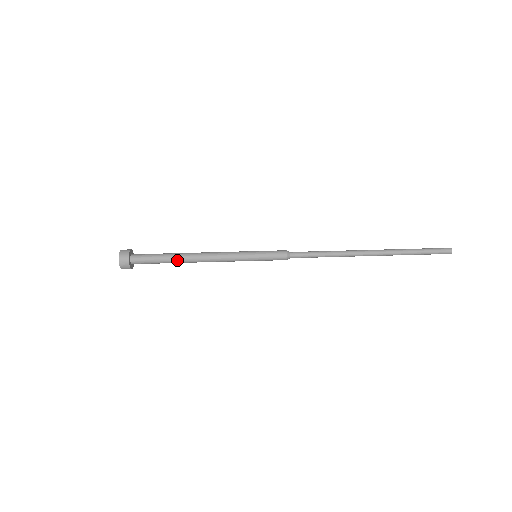
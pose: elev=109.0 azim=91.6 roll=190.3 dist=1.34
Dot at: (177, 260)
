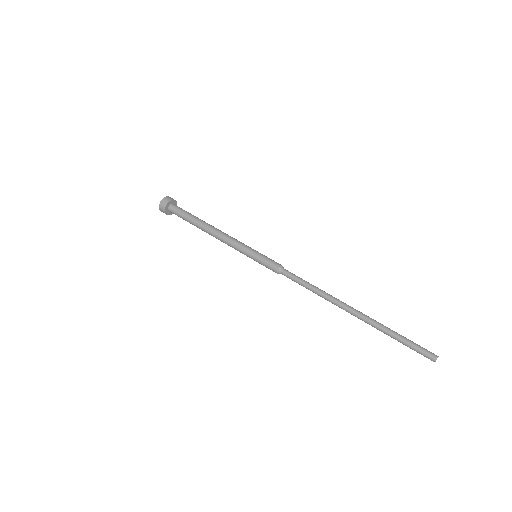
Dot at: (201, 221)
